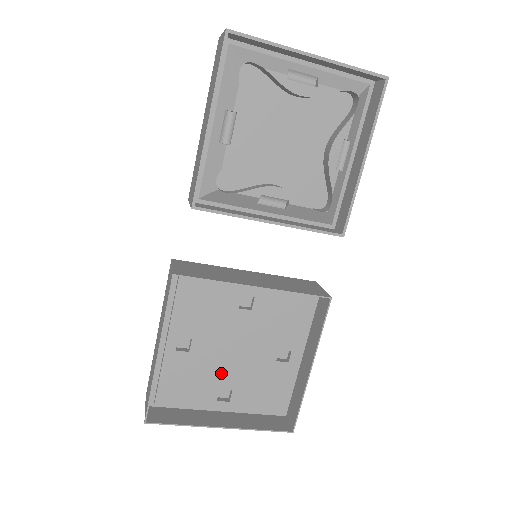
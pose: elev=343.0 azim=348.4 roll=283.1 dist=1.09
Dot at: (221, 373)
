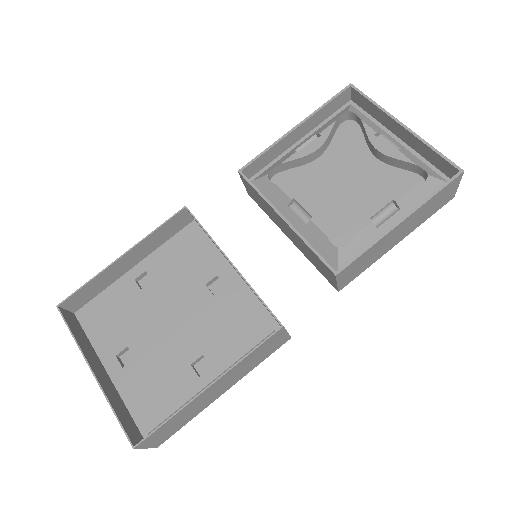
Dot at: (143, 332)
